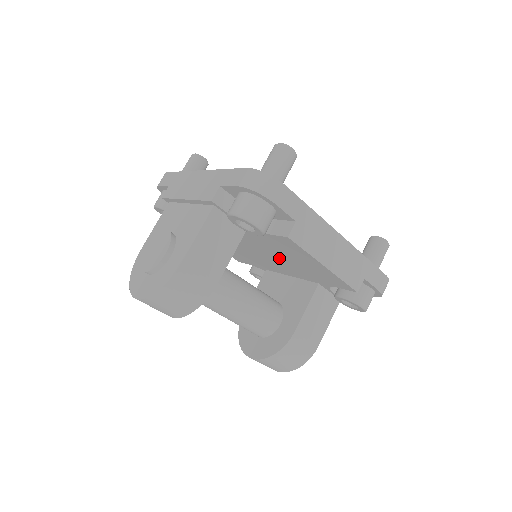
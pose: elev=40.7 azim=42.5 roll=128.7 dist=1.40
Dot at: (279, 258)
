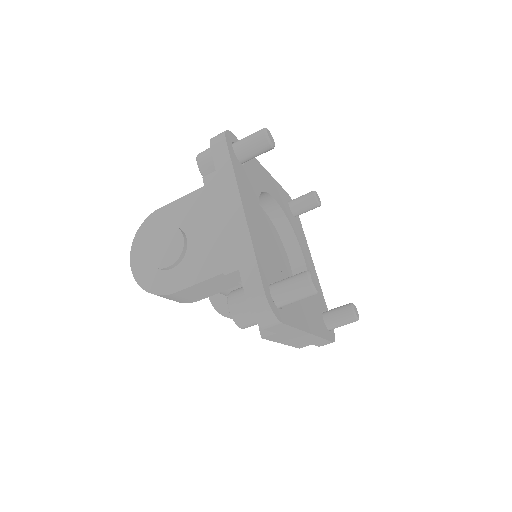
Dot at: occluded
